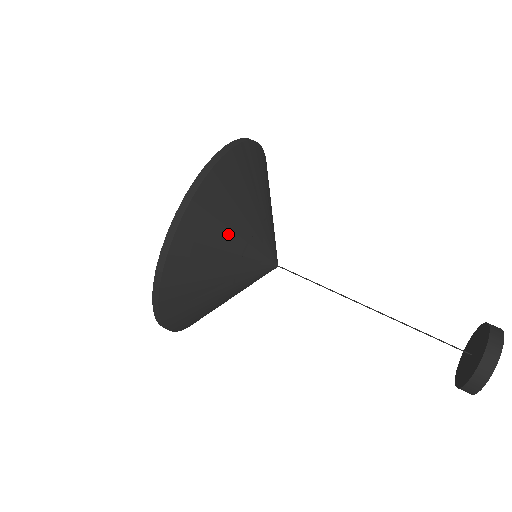
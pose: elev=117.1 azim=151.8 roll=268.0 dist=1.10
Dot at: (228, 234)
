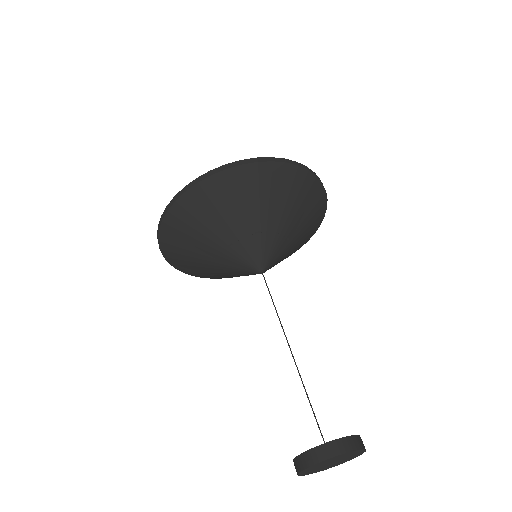
Dot at: (238, 215)
